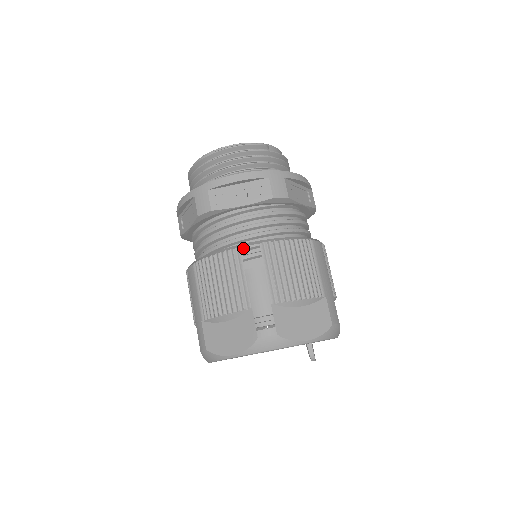
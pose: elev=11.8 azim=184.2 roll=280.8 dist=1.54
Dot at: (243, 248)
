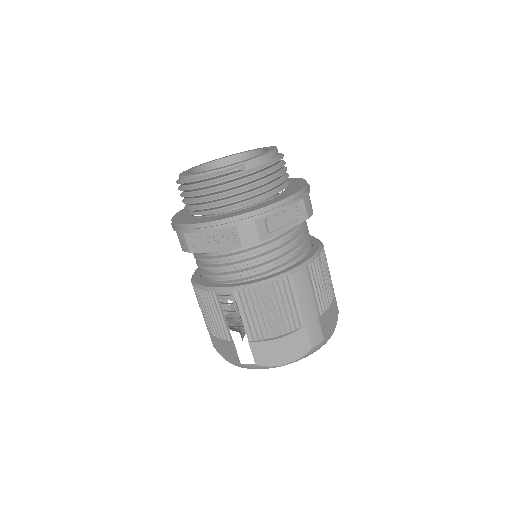
Dot at: occluded
